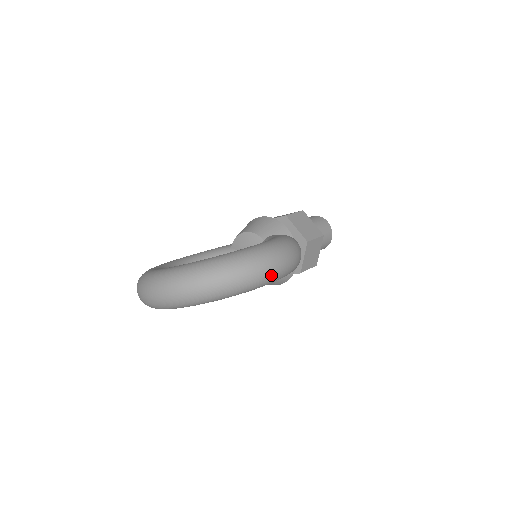
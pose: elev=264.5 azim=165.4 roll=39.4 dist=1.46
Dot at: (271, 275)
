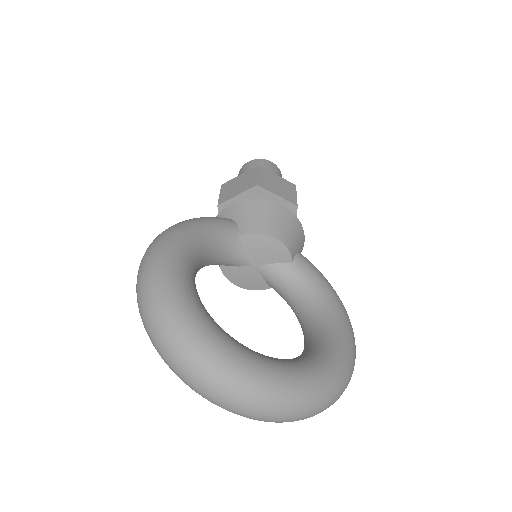
Dot at: occluded
